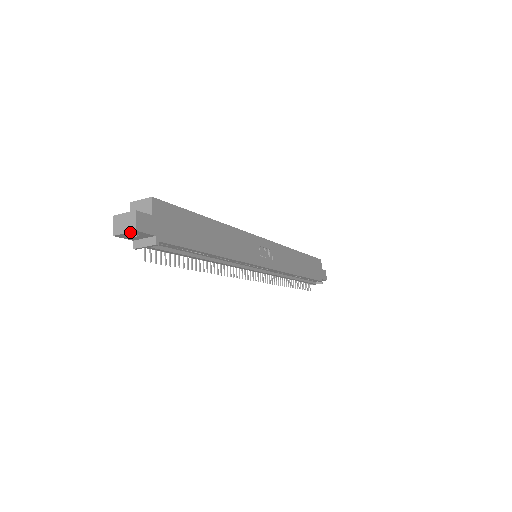
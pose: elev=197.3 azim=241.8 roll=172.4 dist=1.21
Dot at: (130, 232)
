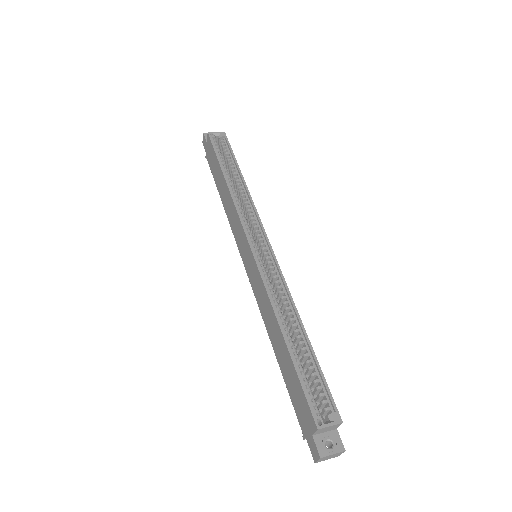
Dot at: (332, 457)
